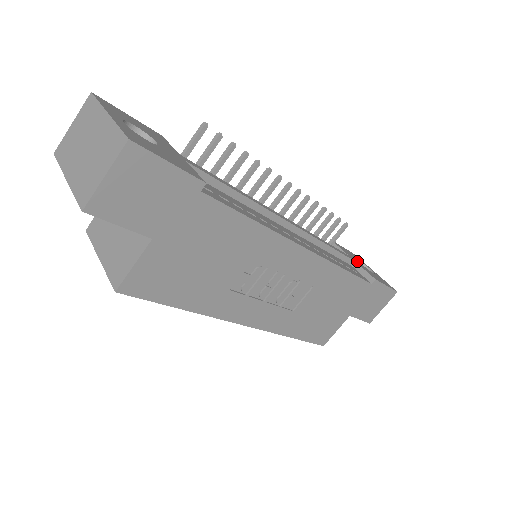
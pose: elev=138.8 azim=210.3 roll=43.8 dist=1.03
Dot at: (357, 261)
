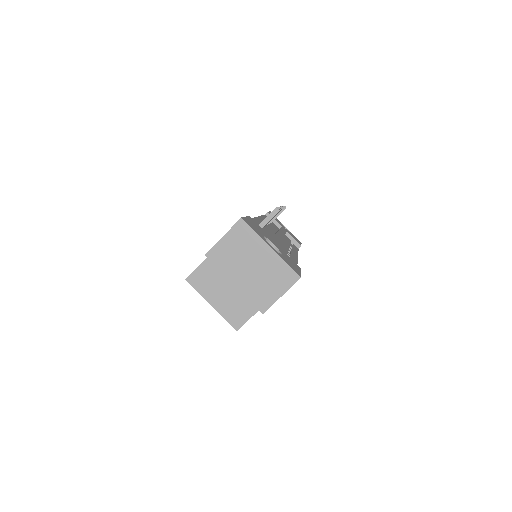
Dot at: occluded
